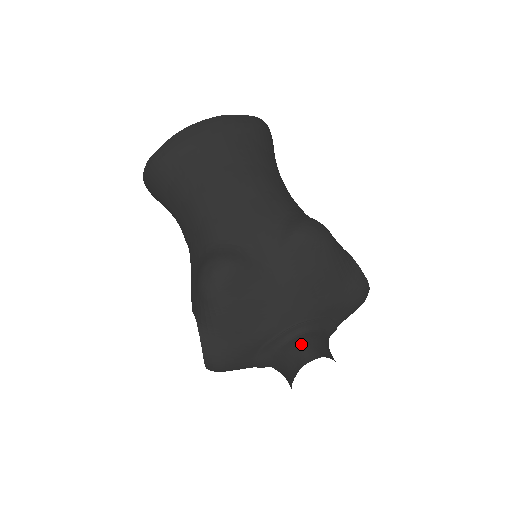
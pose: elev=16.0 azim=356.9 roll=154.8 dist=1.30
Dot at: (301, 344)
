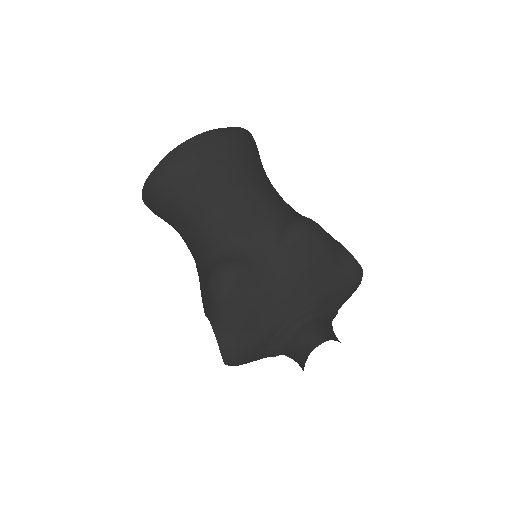
Dot at: (308, 331)
